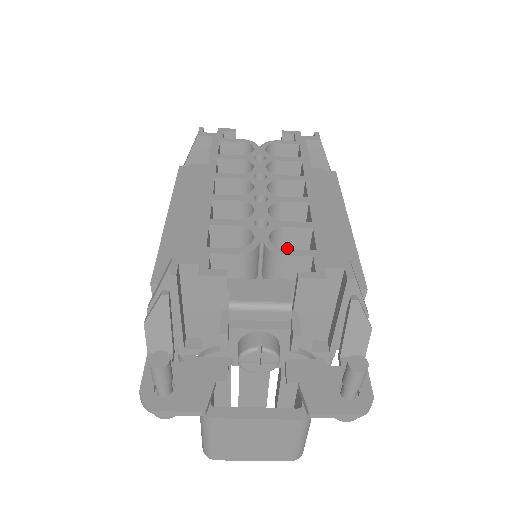
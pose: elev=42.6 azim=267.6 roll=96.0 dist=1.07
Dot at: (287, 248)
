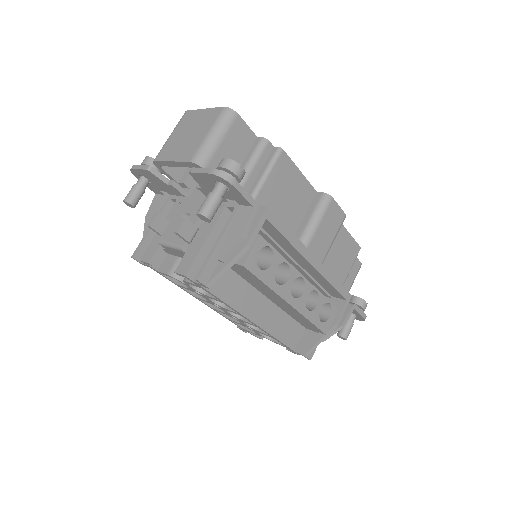
Dot at: occluded
